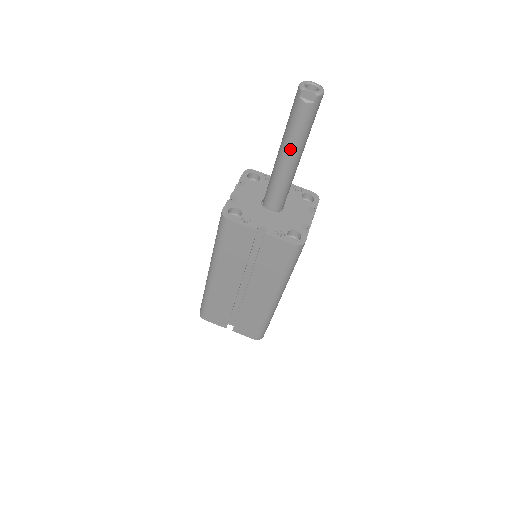
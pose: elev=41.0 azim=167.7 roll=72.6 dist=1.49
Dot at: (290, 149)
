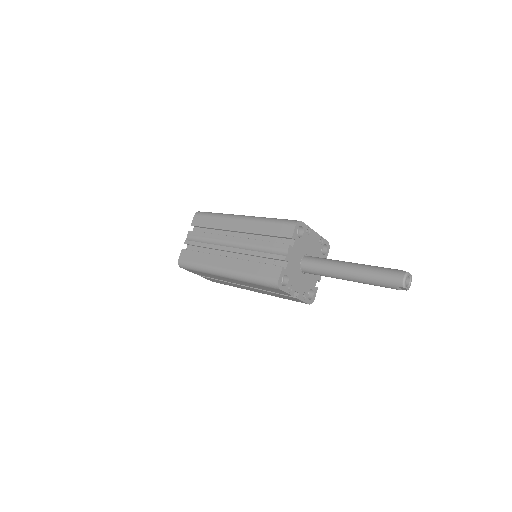
Dot at: (359, 282)
